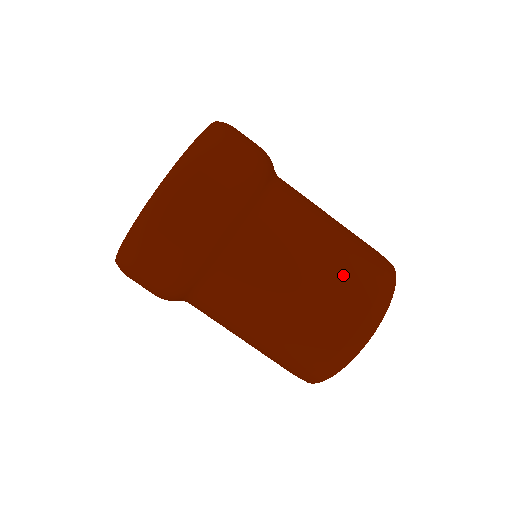
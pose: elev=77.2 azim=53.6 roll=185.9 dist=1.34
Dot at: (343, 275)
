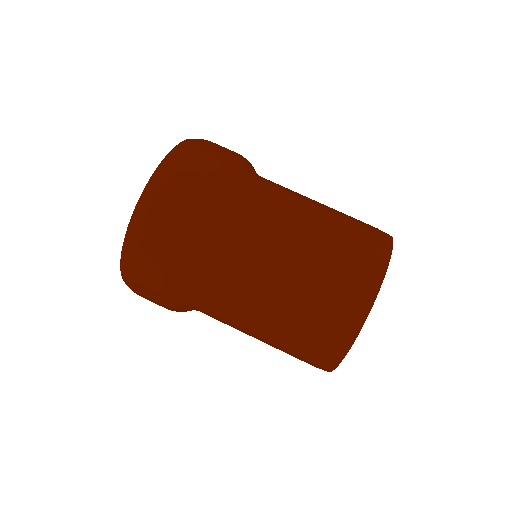
Dot at: (322, 267)
